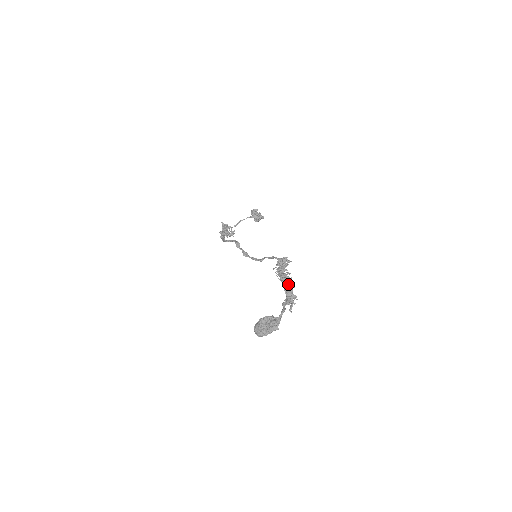
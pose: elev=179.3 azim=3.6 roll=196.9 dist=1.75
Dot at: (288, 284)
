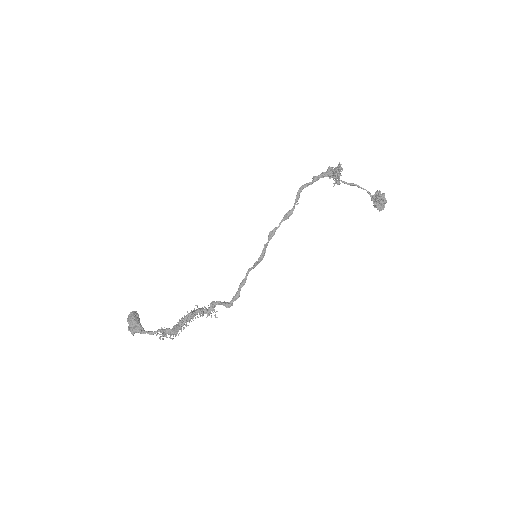
Dot at: (177, 329)
